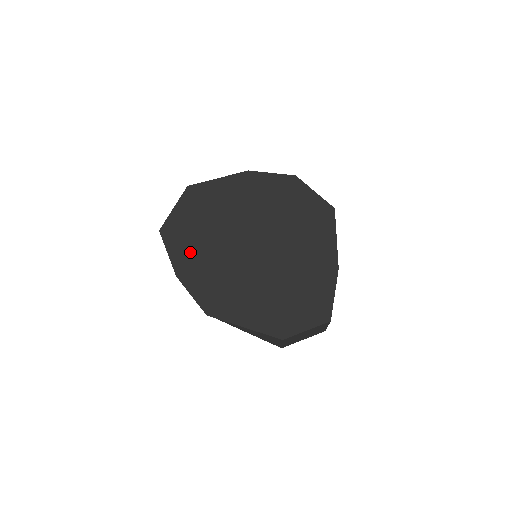
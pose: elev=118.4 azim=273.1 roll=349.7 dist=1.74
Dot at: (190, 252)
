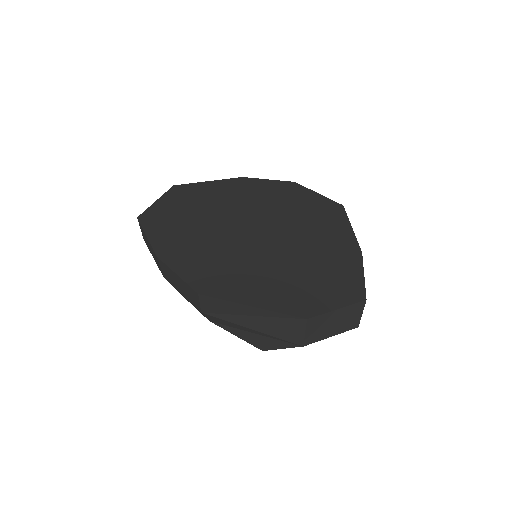
Dot at: (176, 235)
